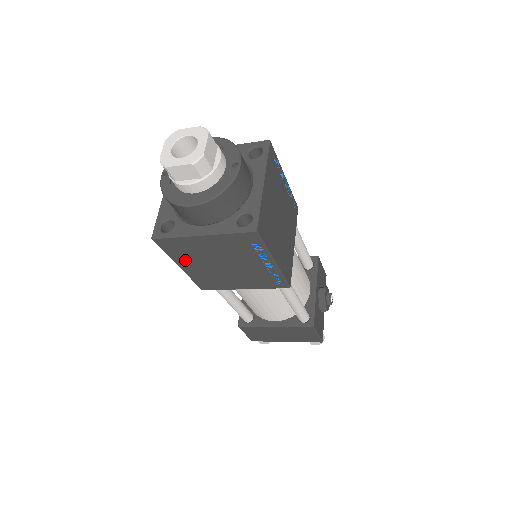
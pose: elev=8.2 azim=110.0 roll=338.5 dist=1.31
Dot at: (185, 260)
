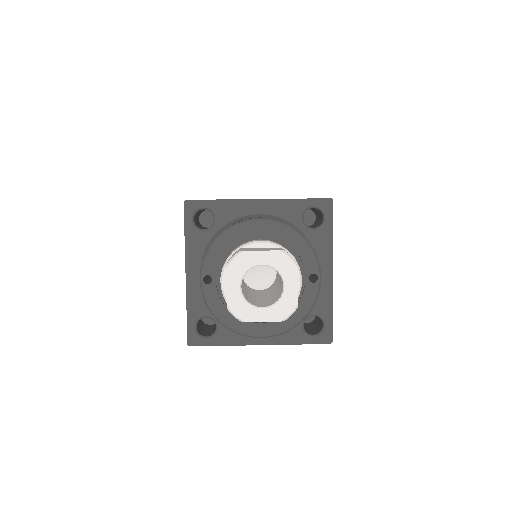
Dot at: occluded
